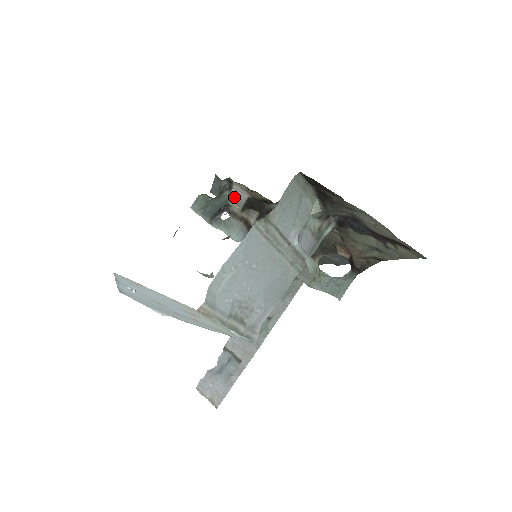
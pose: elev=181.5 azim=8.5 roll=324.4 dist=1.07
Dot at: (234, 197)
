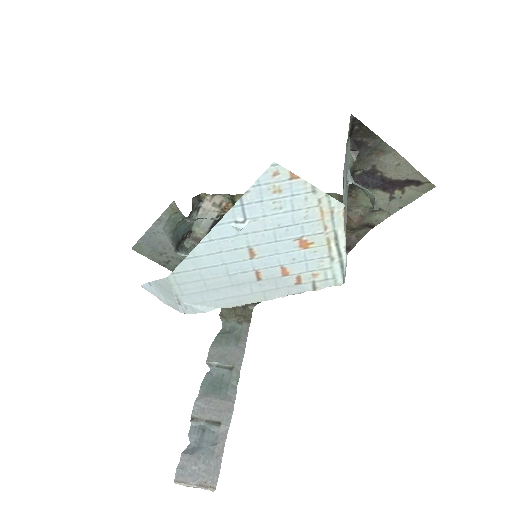
Dot at: (200, 219)
